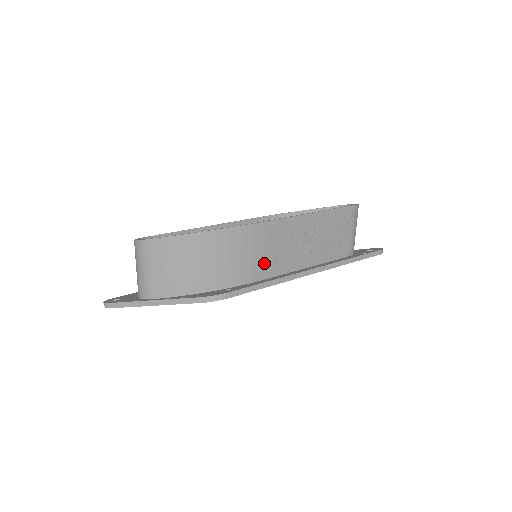
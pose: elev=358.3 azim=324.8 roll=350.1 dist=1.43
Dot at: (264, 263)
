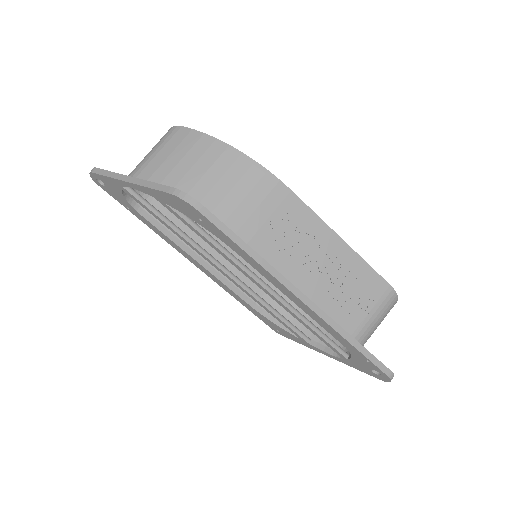
Dot at: (259, 232)
